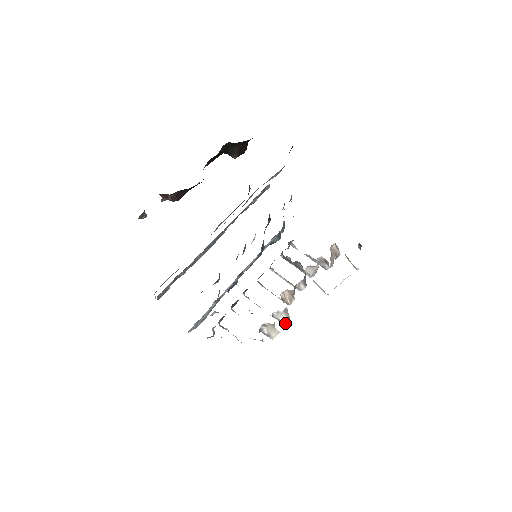
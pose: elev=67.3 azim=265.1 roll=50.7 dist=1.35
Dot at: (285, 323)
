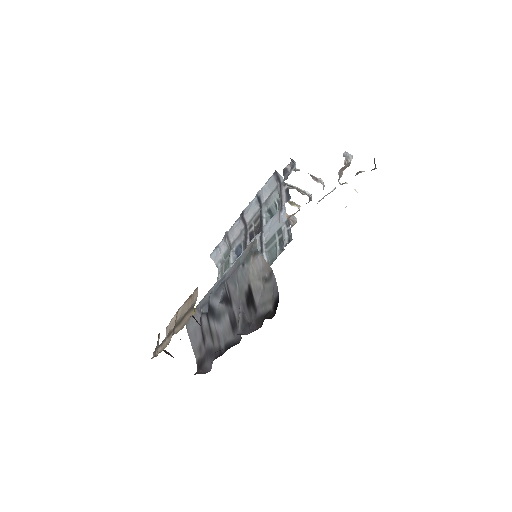
Dot at: occluded
